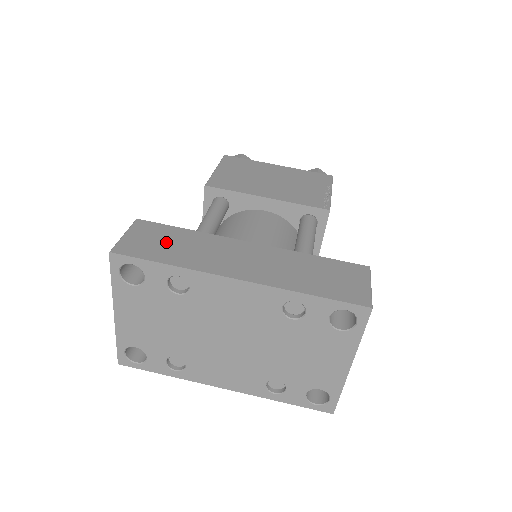
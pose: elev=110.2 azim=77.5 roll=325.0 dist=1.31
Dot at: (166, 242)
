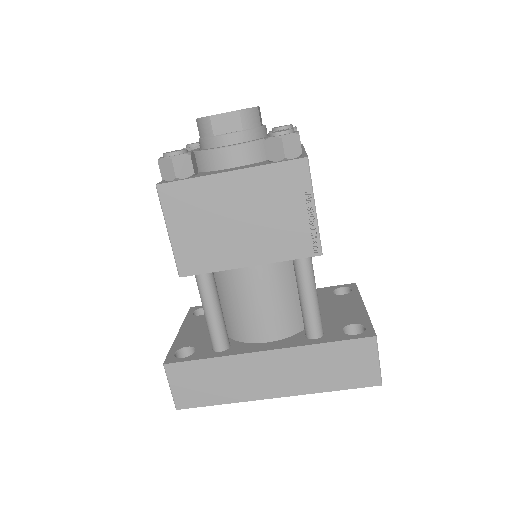
Dot at: (205, 382)
